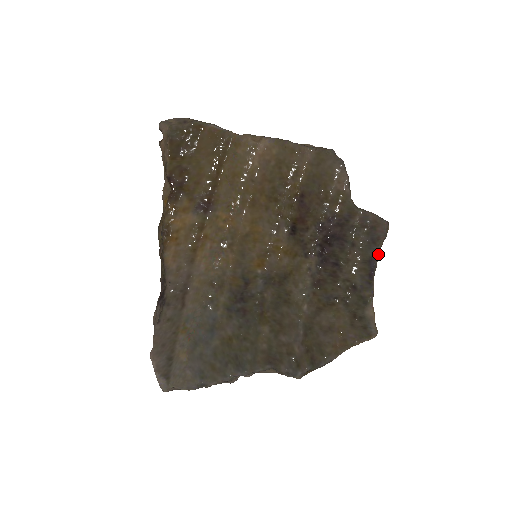
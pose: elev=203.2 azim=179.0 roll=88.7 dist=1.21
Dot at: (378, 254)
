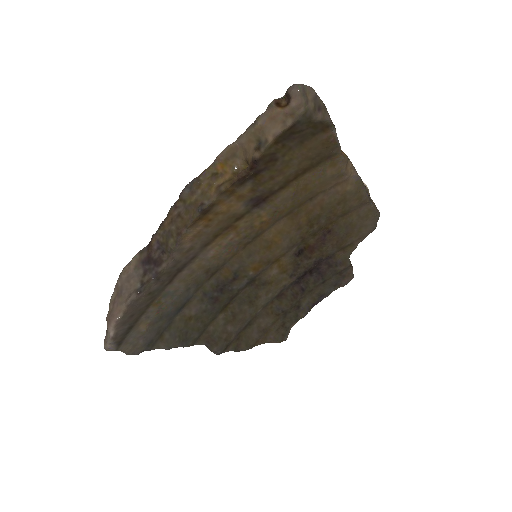
Dot at: occluded
